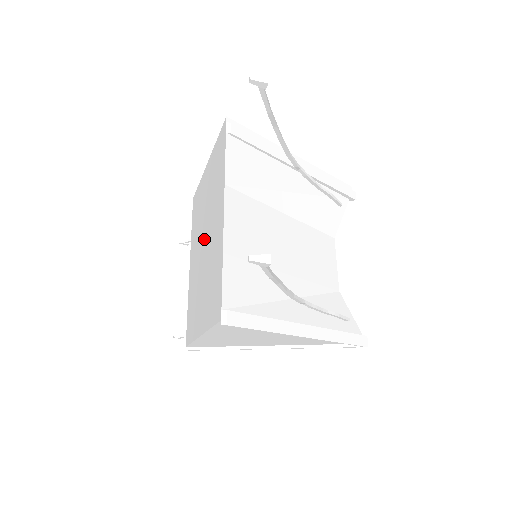
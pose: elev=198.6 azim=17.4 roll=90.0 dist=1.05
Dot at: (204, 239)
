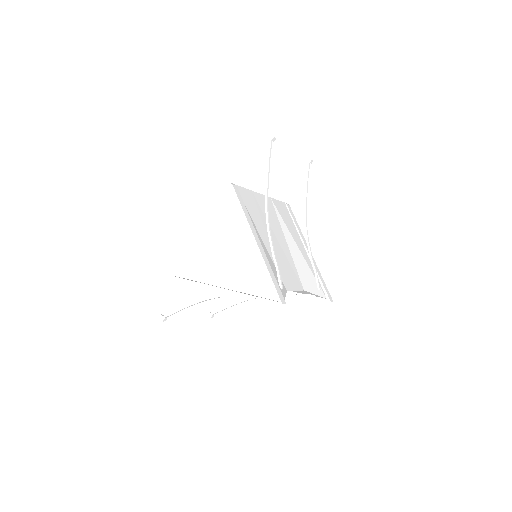
Dot at: occluded
